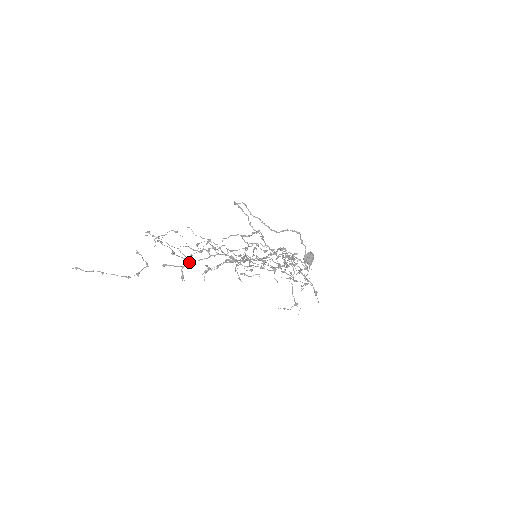
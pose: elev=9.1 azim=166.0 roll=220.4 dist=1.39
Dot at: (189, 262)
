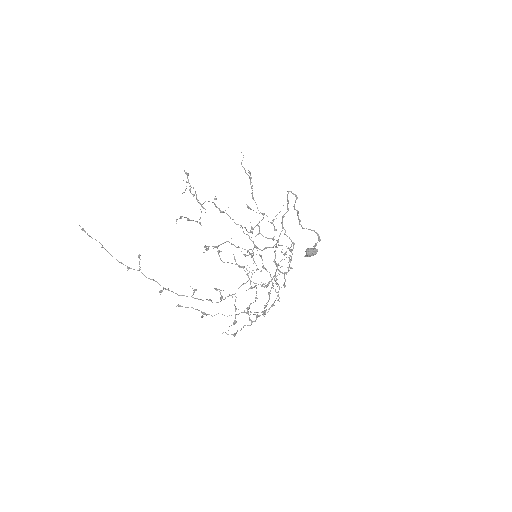
Dot at: occluded
